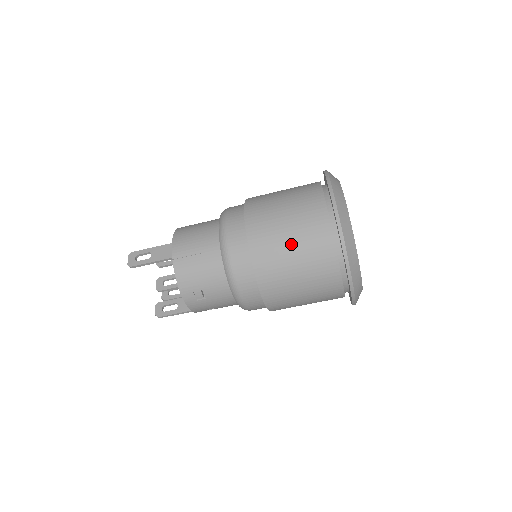
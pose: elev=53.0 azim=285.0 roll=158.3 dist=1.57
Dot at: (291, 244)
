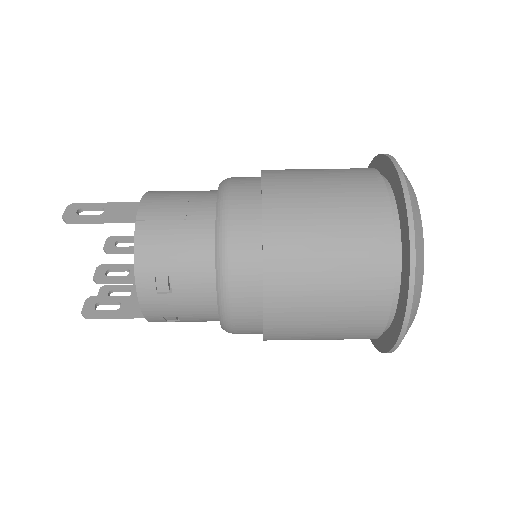
Dot at: (329, 225)
